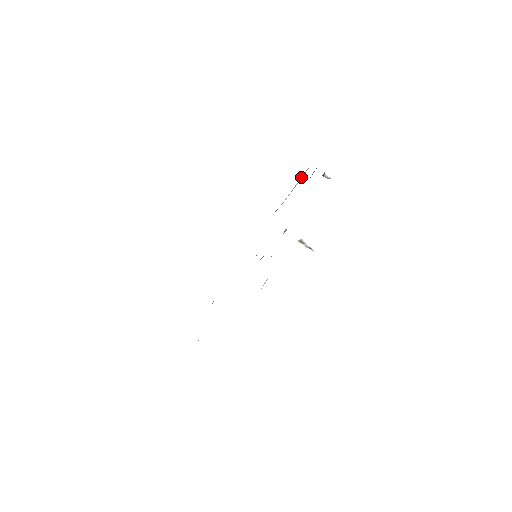
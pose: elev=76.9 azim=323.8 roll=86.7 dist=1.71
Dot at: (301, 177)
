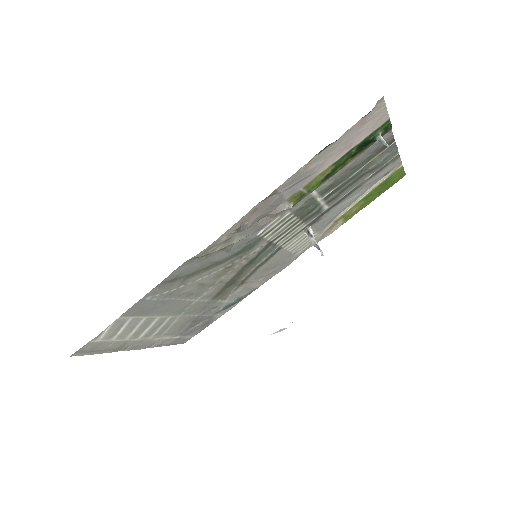
Dot at: (375, 183)
